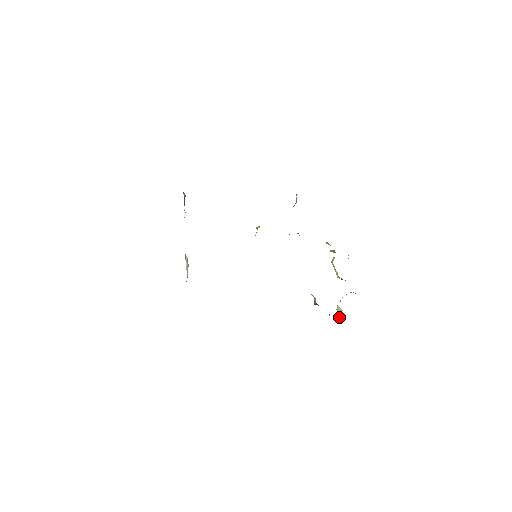
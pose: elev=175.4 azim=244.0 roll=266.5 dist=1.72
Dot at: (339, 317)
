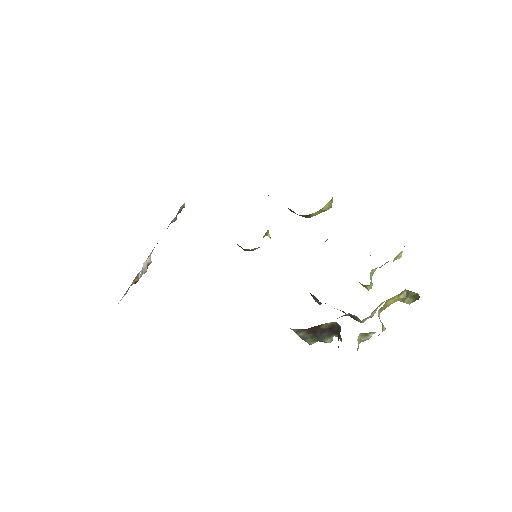
Dot at: occluded
